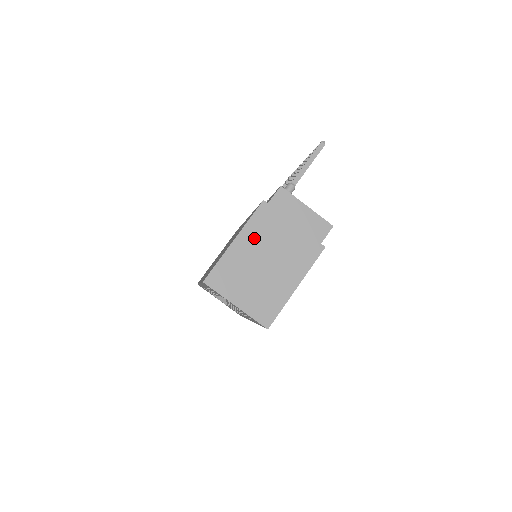
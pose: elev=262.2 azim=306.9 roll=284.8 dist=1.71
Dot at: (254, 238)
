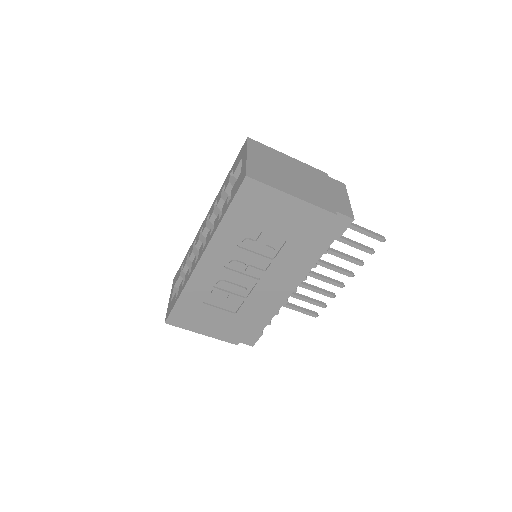
Dot at: (301, 168)
